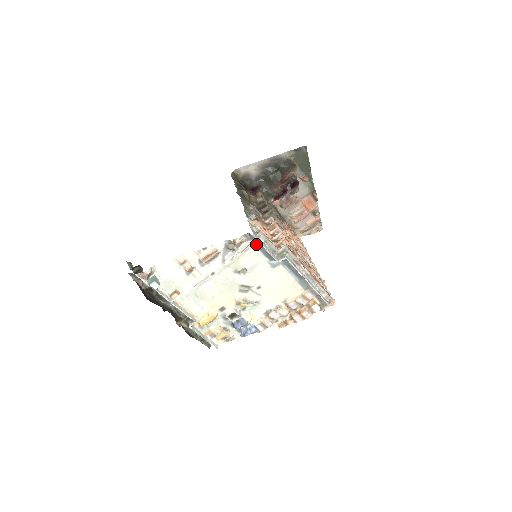
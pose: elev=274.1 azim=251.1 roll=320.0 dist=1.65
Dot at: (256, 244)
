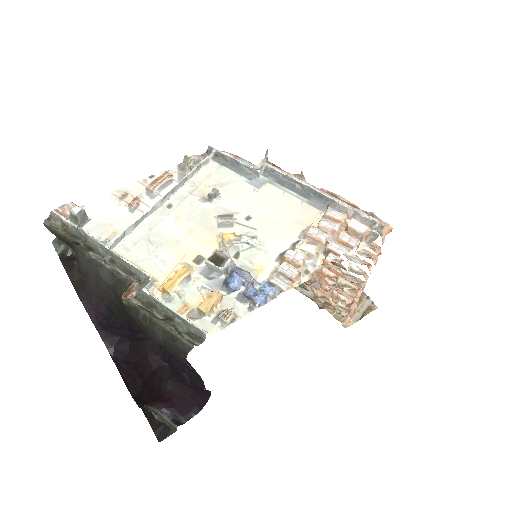
Dot at: (221, 164)
